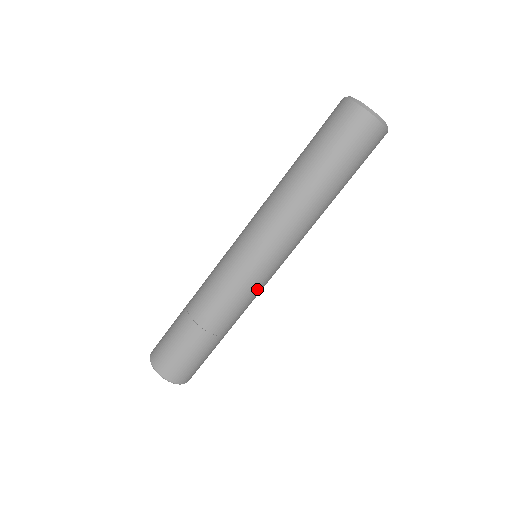
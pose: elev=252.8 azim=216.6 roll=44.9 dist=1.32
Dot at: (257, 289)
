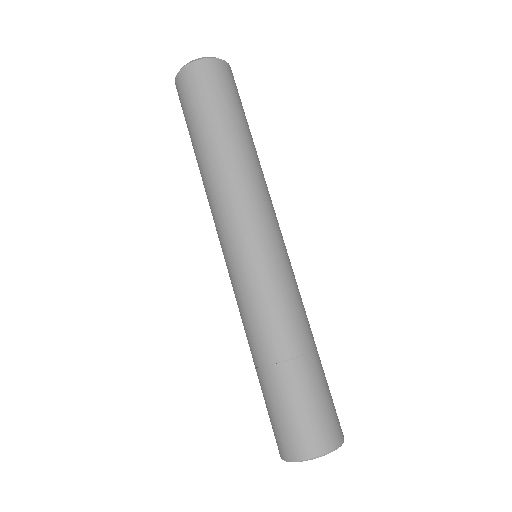
Dot at: (289, 273)
